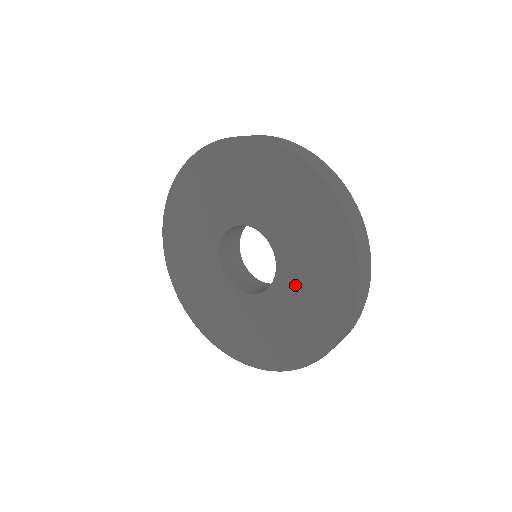
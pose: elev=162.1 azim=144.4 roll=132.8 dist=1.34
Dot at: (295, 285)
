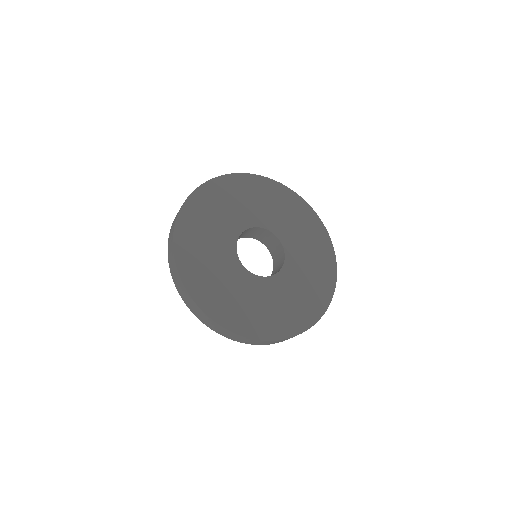
Dot at: (296, 243)
